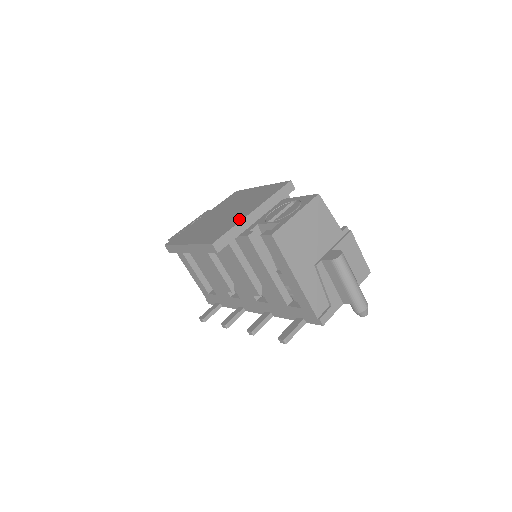
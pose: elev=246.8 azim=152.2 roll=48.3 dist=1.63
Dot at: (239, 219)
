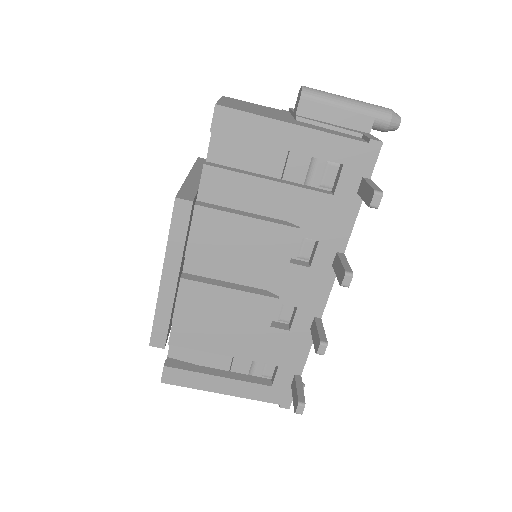
Dot at: occluded
